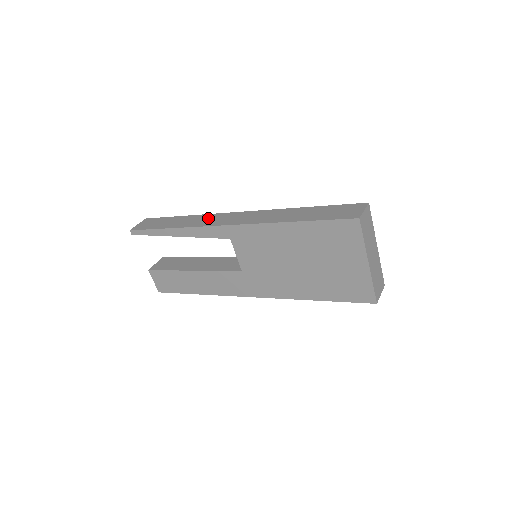
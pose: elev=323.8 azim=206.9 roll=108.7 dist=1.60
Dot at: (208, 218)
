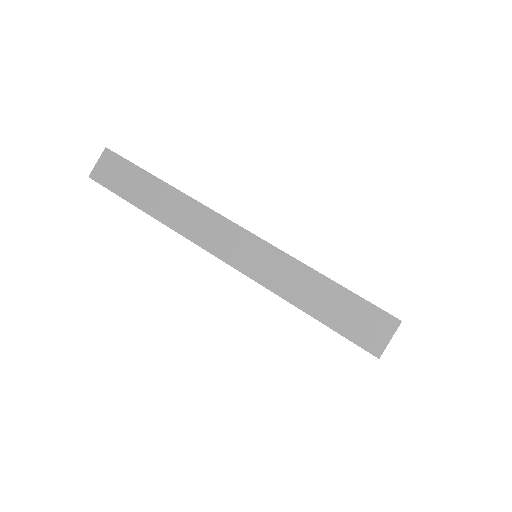
Dot at: (193, 215)
